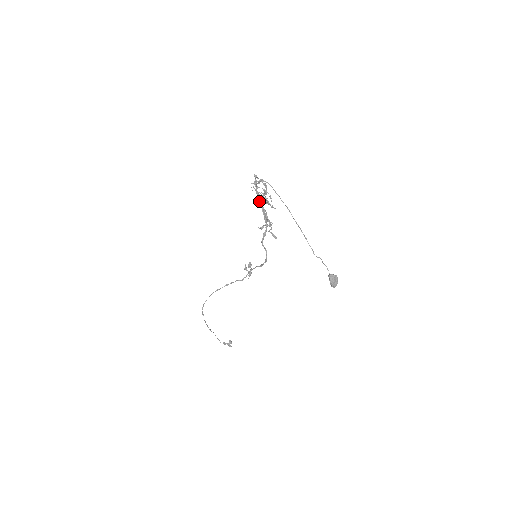
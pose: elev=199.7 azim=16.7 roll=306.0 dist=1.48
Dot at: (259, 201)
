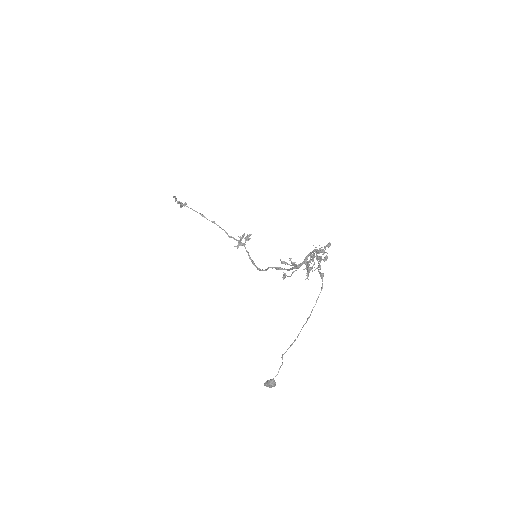
Dot at: (305, 259)
